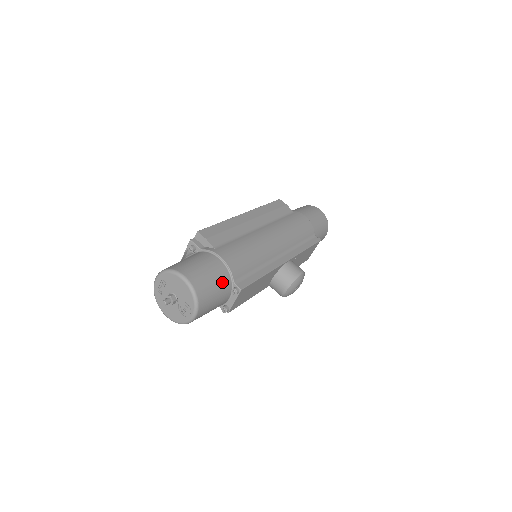
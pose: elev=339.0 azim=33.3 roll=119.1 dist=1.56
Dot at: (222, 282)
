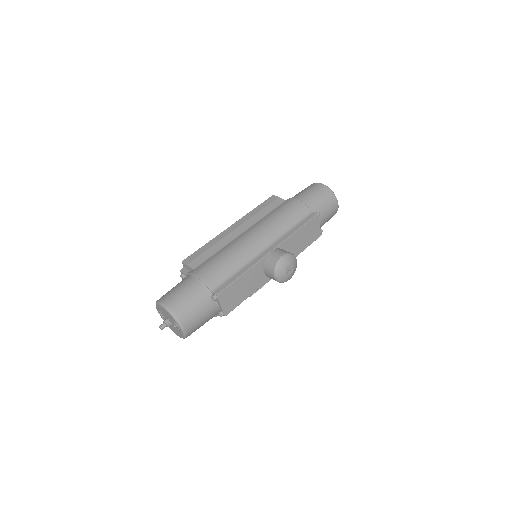
Dot at: (199, 295)
